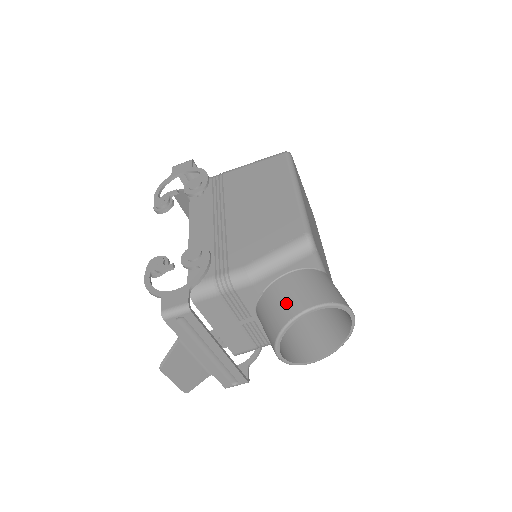
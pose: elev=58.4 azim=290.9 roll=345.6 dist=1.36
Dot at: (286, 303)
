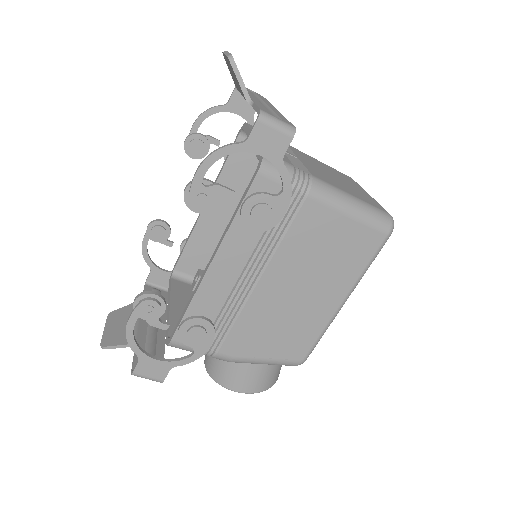
Dot at: (240, 379)
